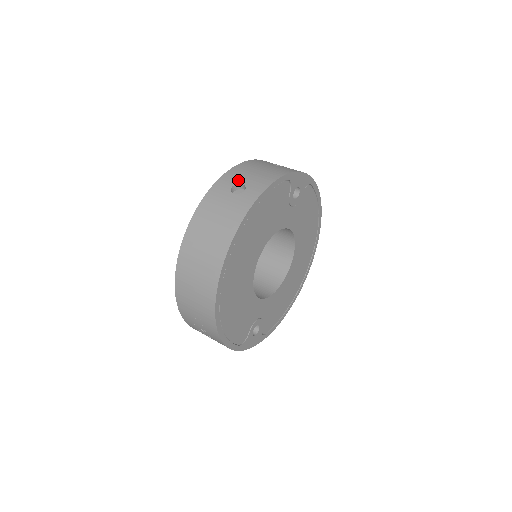
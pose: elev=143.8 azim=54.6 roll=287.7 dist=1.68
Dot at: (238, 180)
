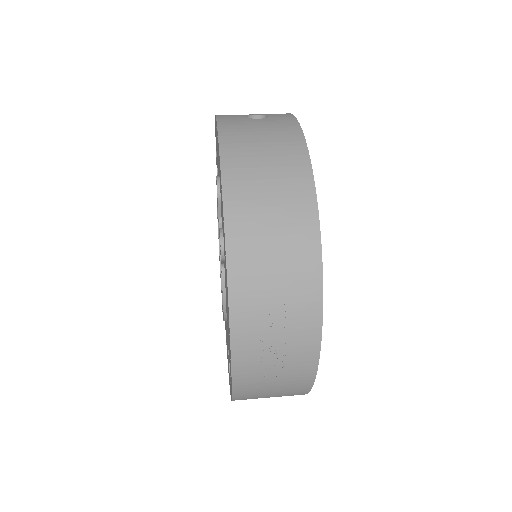
Dot at: occluded
